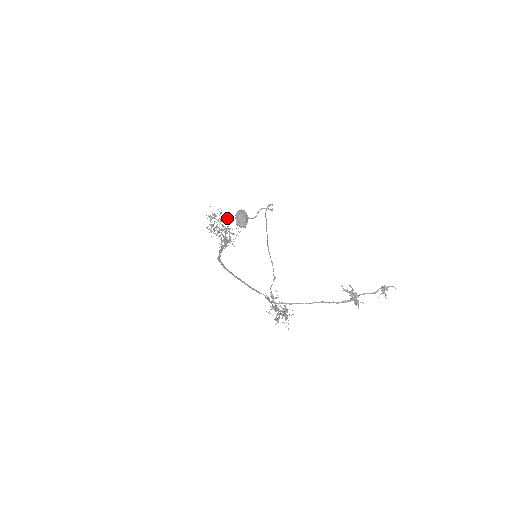
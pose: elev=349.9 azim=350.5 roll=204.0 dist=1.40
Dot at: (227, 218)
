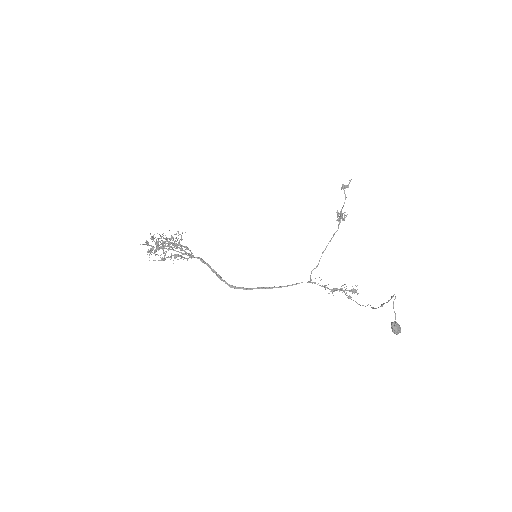
Dot at: (170, 238)
